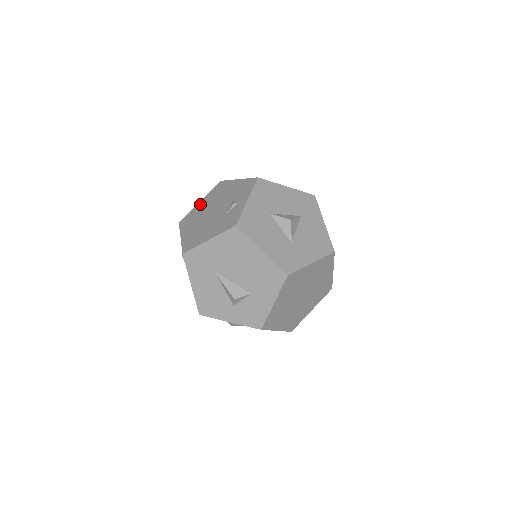
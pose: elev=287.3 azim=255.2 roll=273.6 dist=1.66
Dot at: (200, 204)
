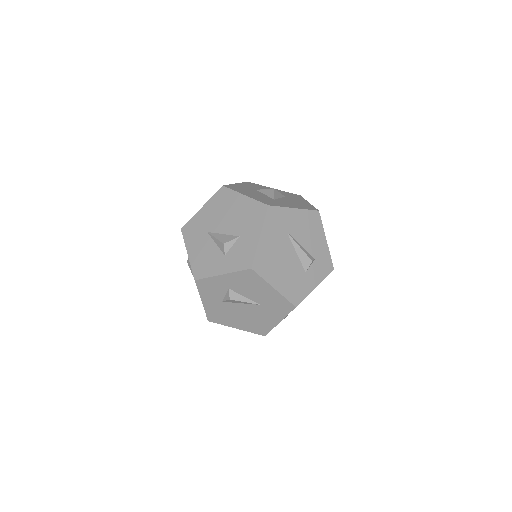
Dot at: occluded
